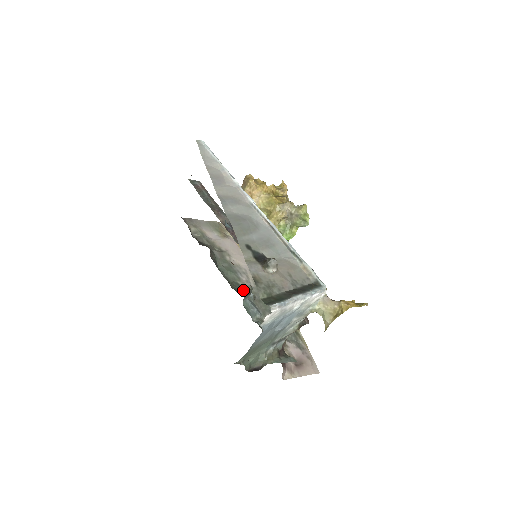
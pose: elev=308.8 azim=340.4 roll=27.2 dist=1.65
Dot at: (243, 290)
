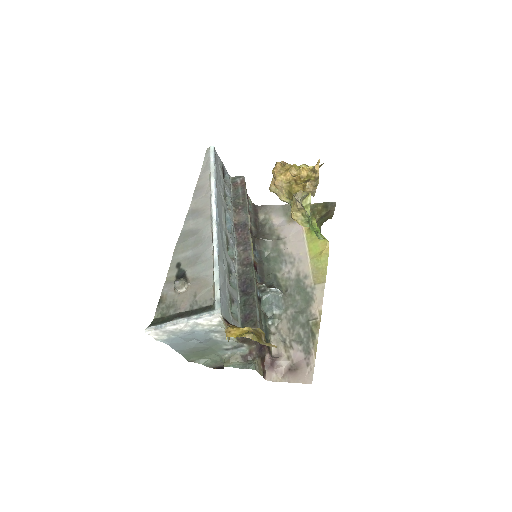
Dot at: (277, 282)
